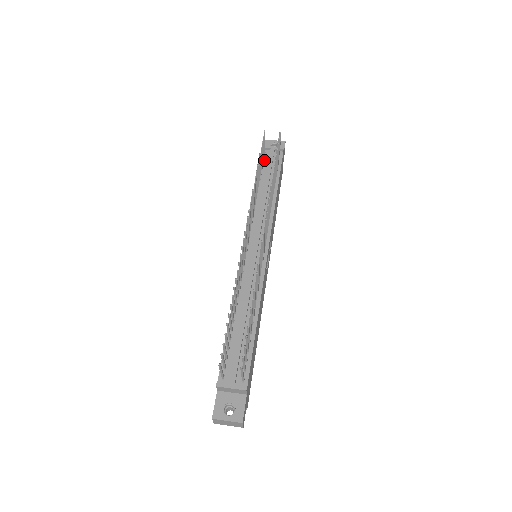
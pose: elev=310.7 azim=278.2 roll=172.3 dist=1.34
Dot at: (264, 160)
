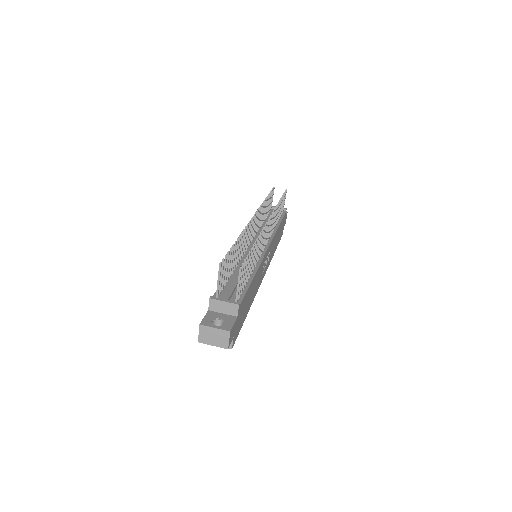
Dot at: (270, 212)
